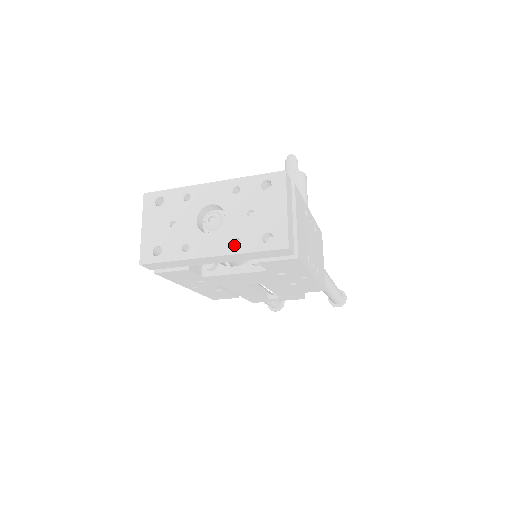
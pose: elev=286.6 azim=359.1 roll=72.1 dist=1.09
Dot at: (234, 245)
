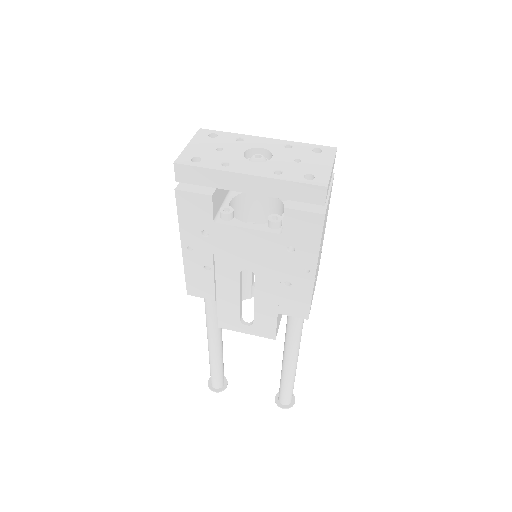
Dot at: (275, 174)
